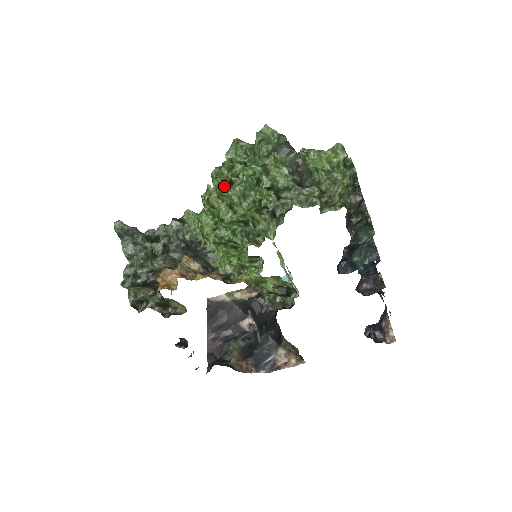
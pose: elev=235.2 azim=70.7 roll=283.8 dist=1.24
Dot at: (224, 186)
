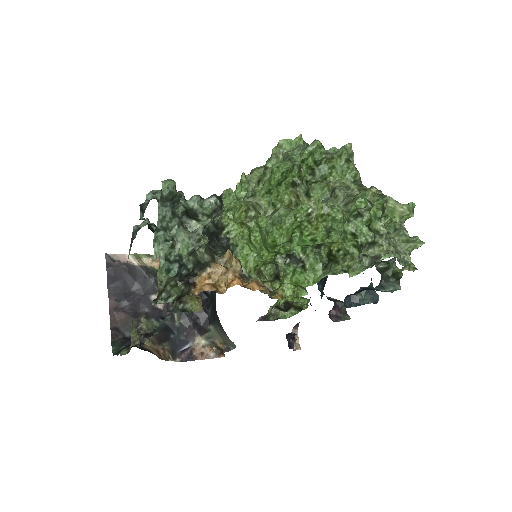
Dot at: (342, 211)
